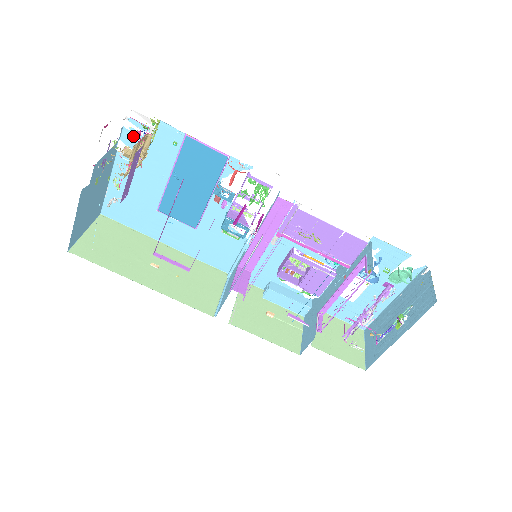
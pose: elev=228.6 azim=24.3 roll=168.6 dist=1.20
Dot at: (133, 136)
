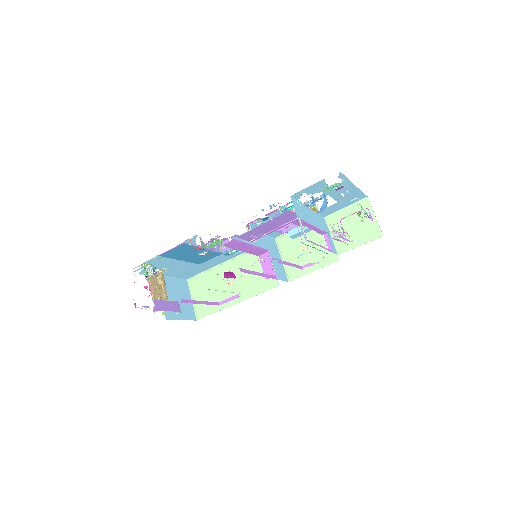
Dot at: (147, 270)
